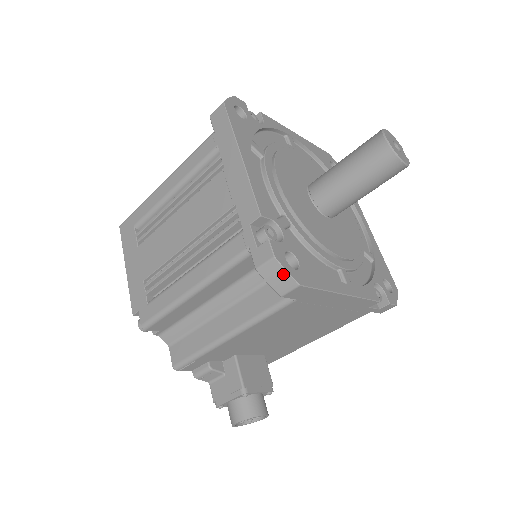
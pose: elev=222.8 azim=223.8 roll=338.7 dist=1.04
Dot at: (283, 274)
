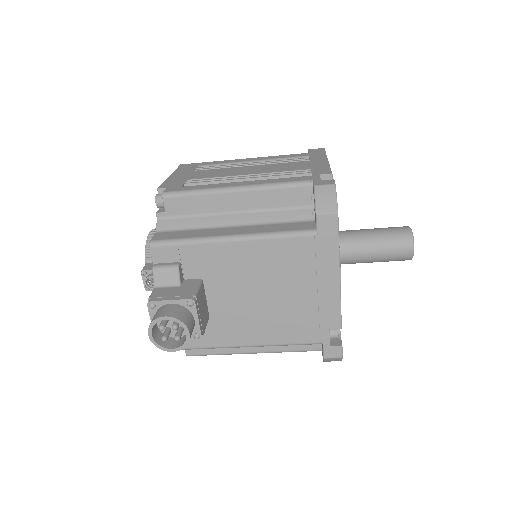
Dot at: (333, 198)
